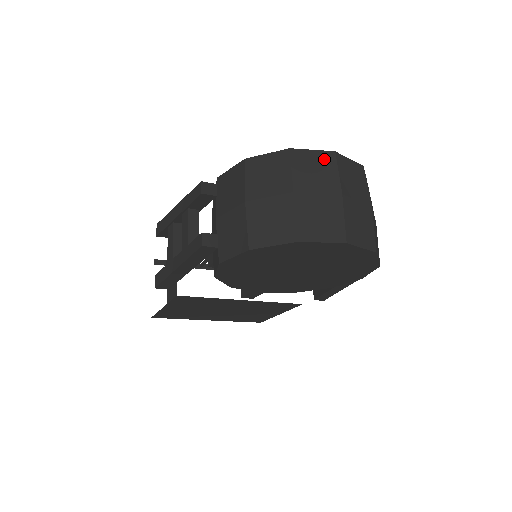
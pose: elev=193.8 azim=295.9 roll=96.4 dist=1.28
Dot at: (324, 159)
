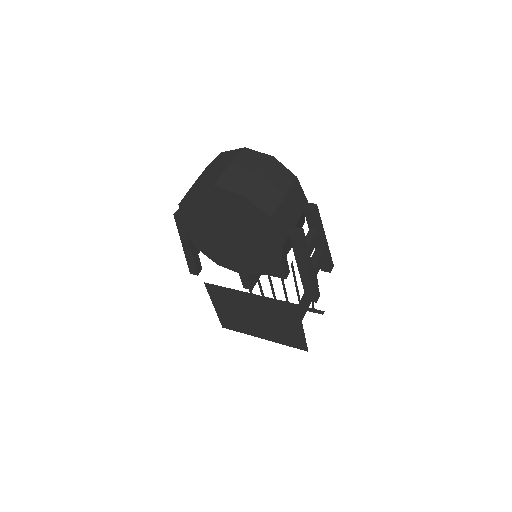
Dot at: (235, 152)
